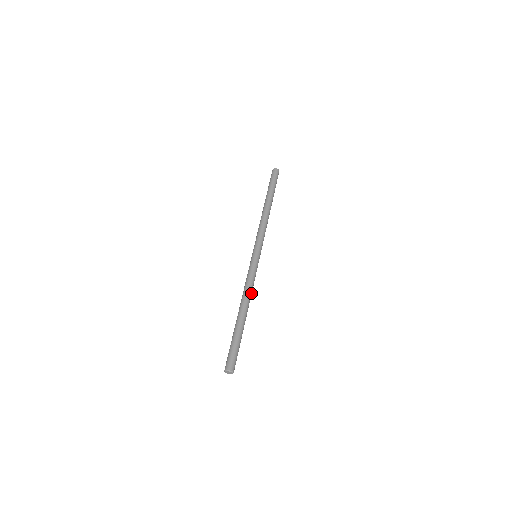
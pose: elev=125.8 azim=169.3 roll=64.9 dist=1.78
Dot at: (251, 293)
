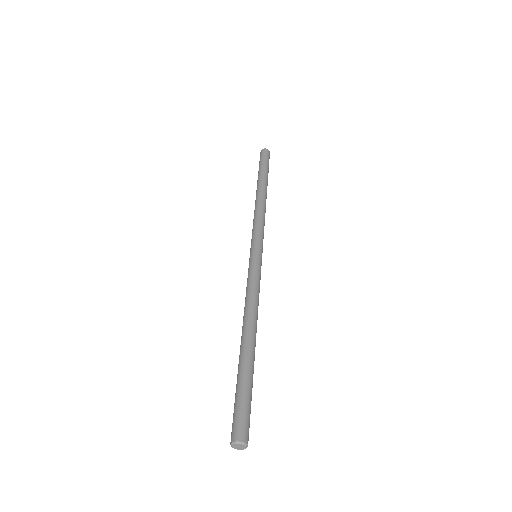
Dot at: (257, 307)
